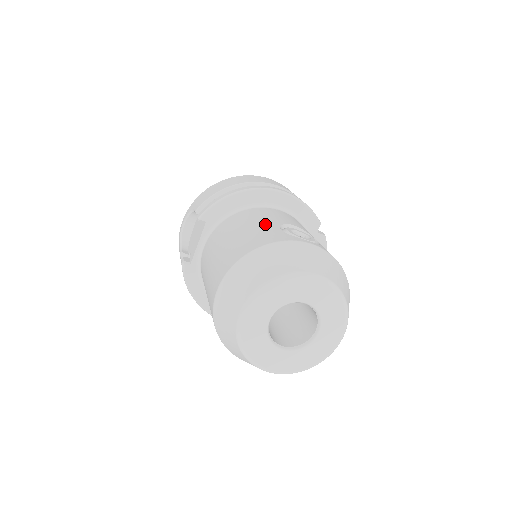
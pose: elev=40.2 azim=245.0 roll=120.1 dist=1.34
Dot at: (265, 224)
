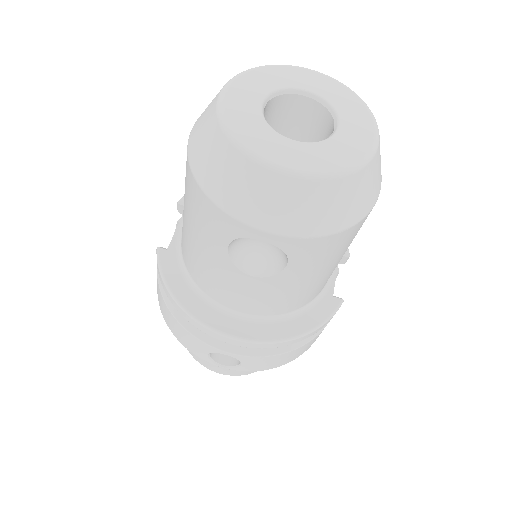
Dot at: occluded
